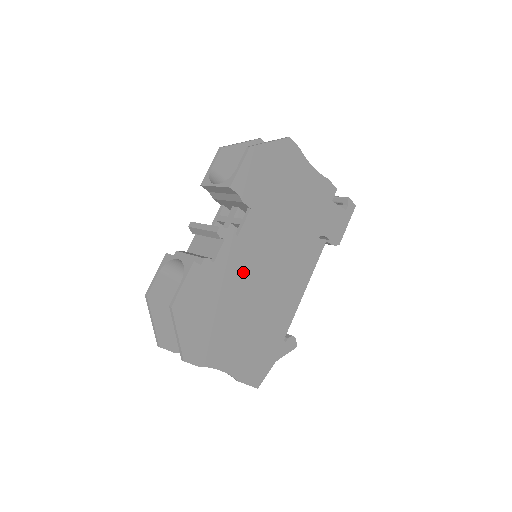
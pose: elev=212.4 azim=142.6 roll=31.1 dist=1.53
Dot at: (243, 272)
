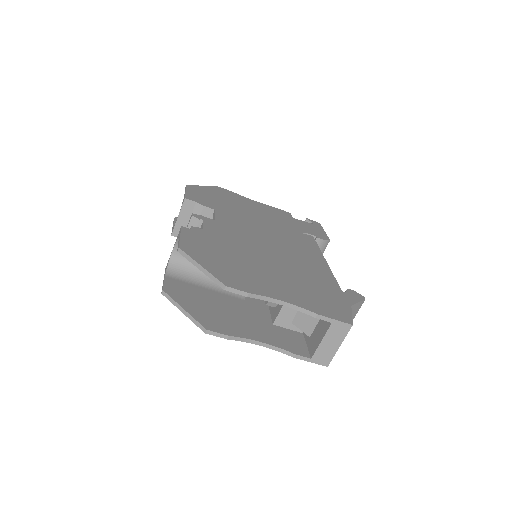
Dot at: (241, 240)
